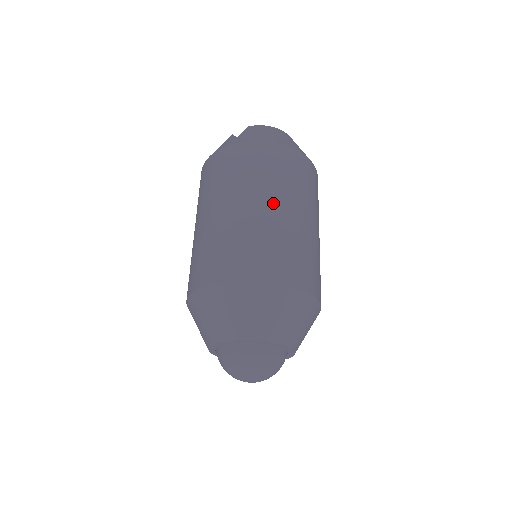
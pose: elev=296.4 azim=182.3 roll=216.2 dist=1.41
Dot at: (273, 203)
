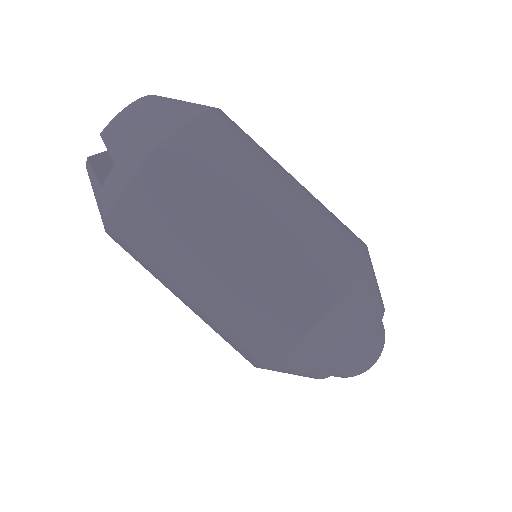
Dot at: (253, 212)
